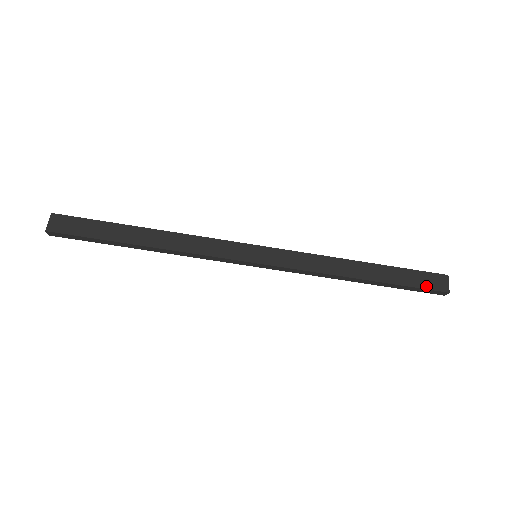
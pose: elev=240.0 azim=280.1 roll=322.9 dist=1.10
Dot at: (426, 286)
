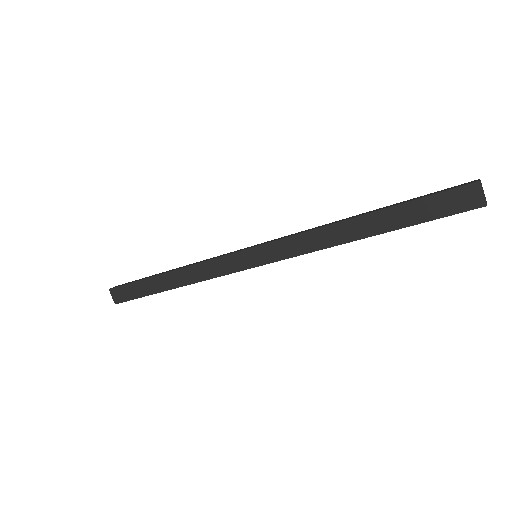
Dot at: (450, 211)
